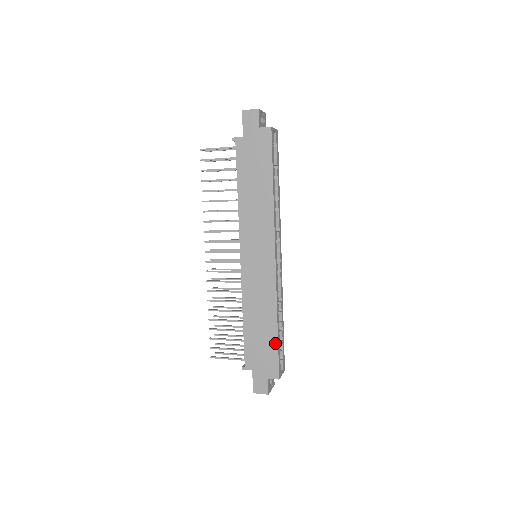
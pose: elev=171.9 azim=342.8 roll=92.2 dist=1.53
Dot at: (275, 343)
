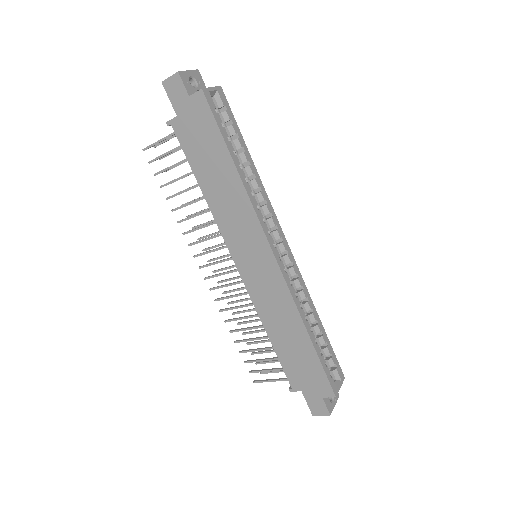
Dot at: (314, 356)
